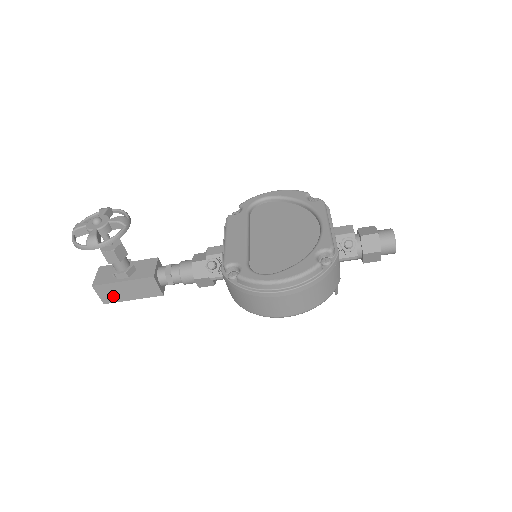
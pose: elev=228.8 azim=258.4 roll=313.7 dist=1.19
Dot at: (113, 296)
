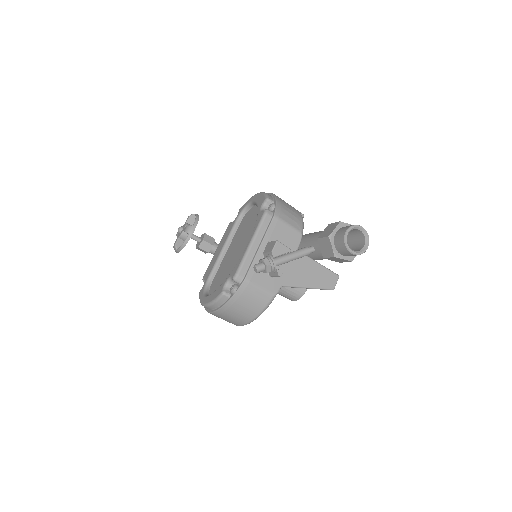
Dot at: occluded
